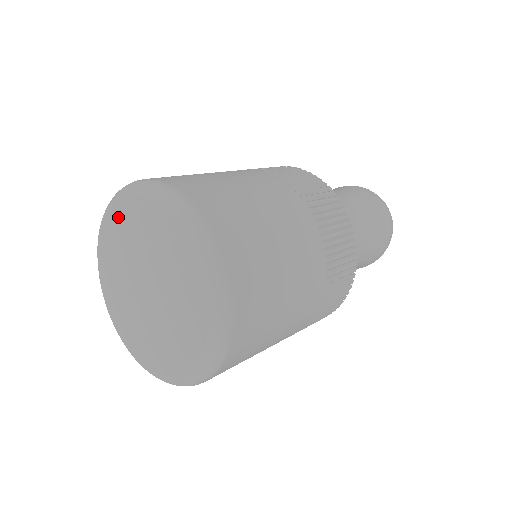
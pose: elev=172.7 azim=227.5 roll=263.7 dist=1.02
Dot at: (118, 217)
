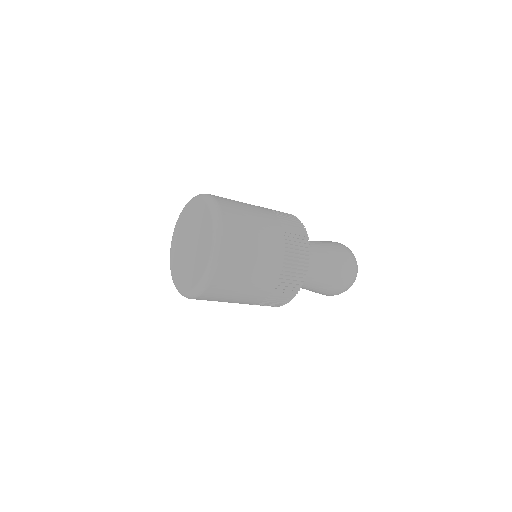
Dot at: (196, 206)
